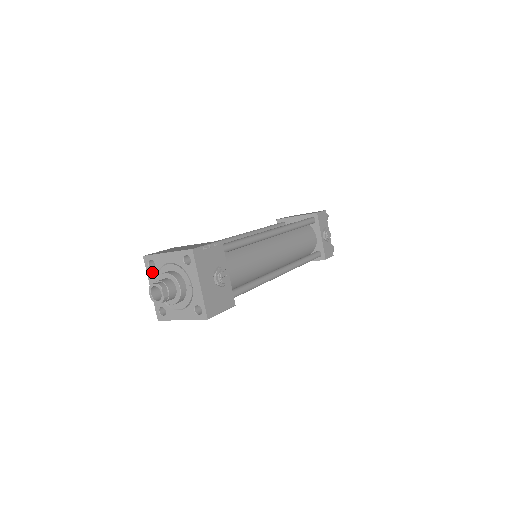
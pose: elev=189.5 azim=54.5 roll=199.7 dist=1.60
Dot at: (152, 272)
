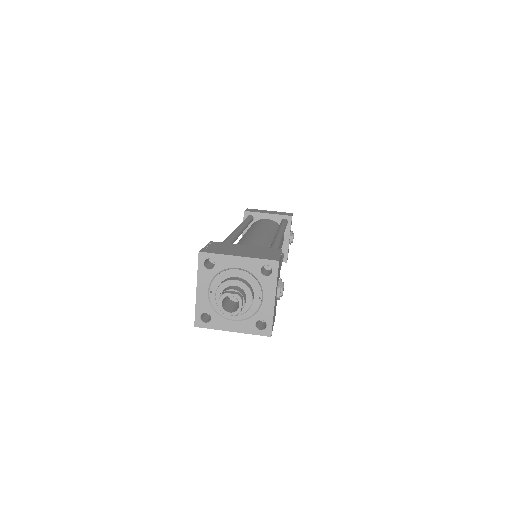
Dot at: (207, 272)
